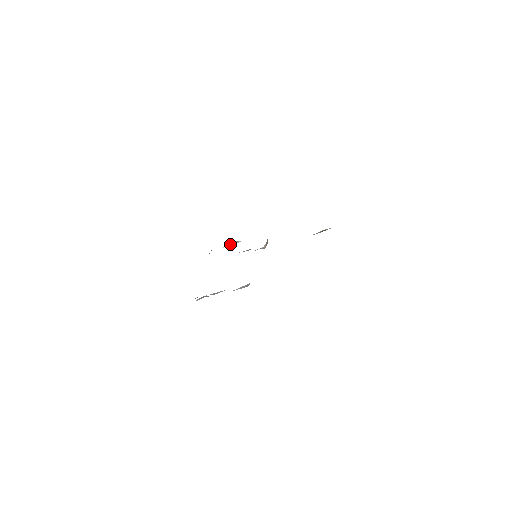
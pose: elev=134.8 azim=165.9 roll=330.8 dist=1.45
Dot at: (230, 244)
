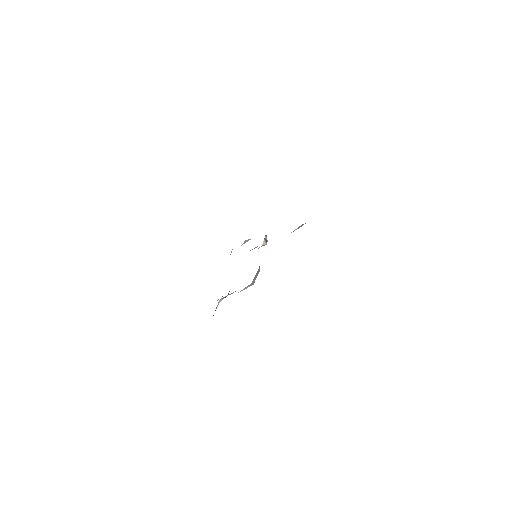
Dot at: (244, 242)
